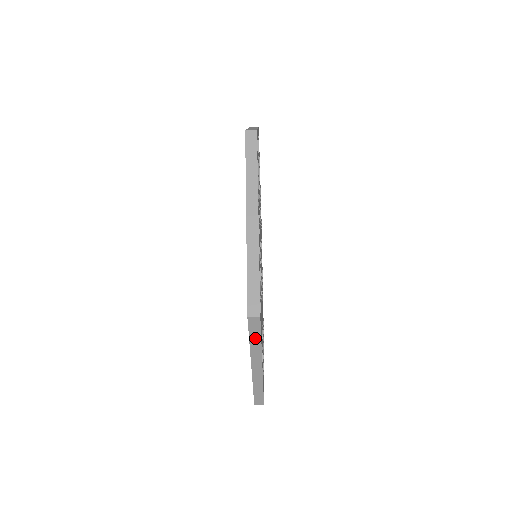
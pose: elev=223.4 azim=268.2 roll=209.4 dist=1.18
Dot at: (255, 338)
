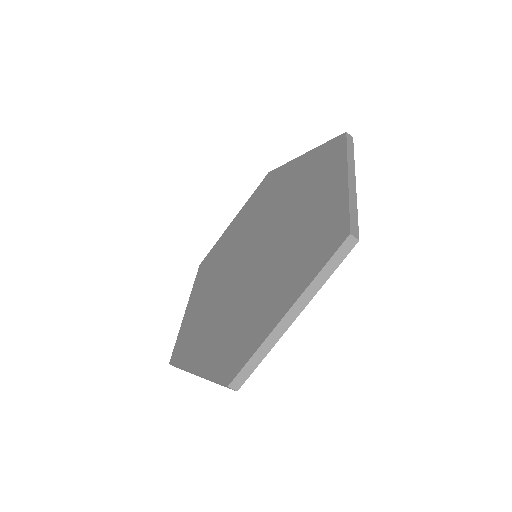
Dot at: (217, 383)
